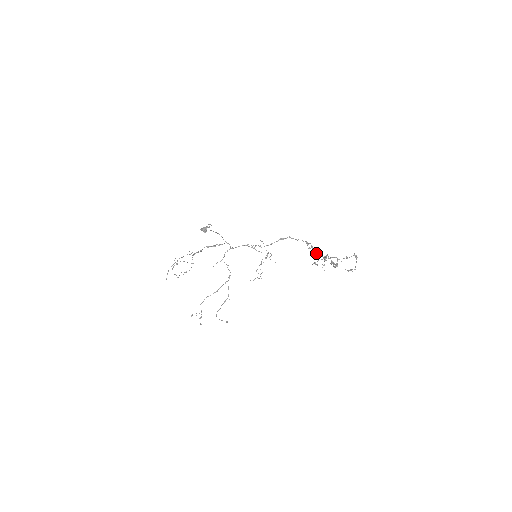
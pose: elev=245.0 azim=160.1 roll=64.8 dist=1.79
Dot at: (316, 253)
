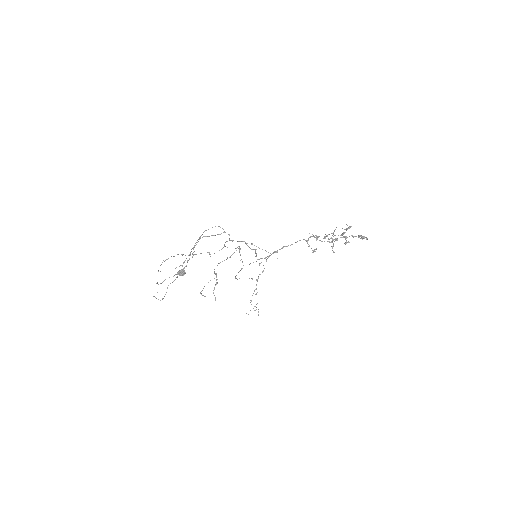
Dot at: occluded
